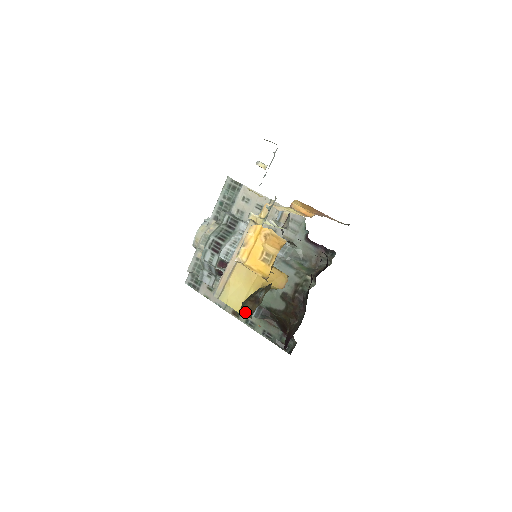
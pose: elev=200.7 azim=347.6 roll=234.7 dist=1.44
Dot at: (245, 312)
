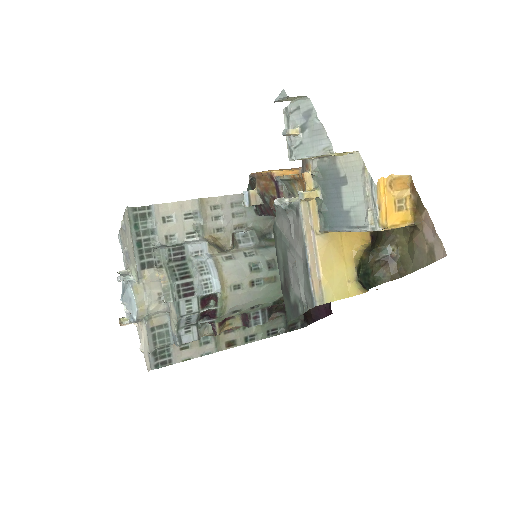
Dot at: (388, 279)
